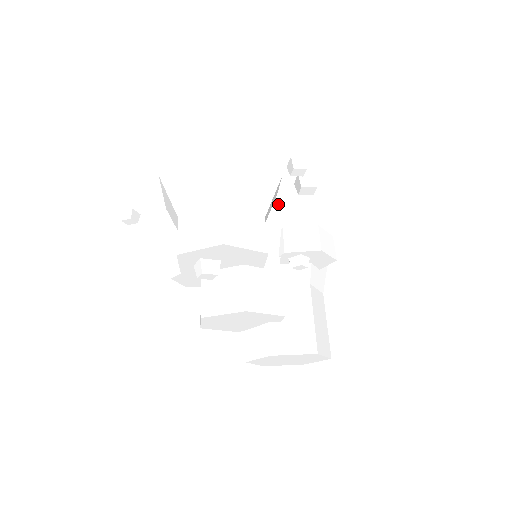
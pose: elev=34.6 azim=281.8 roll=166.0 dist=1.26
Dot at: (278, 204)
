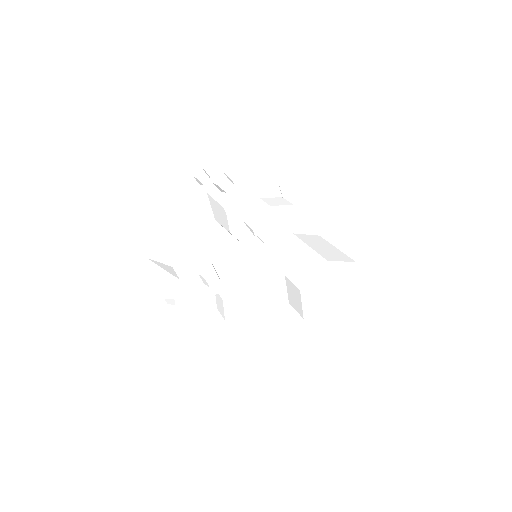
Dot at: (229, 212)
